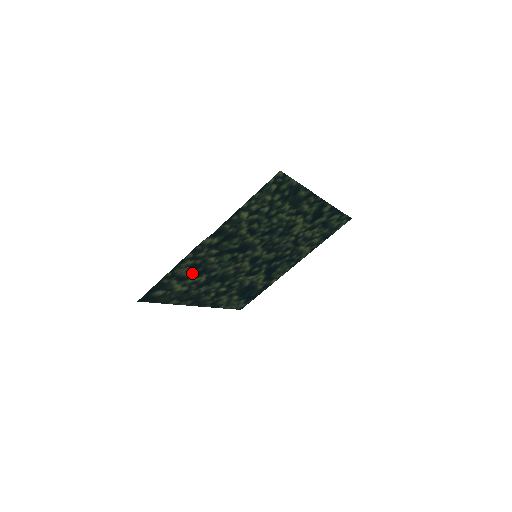
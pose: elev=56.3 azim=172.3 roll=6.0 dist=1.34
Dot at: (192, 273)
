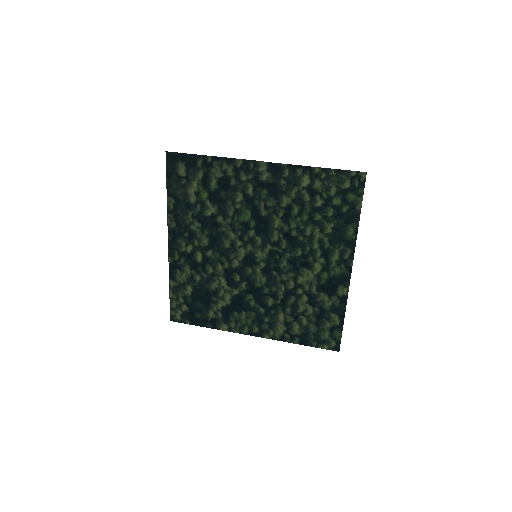
Dot at: (216, 189)
